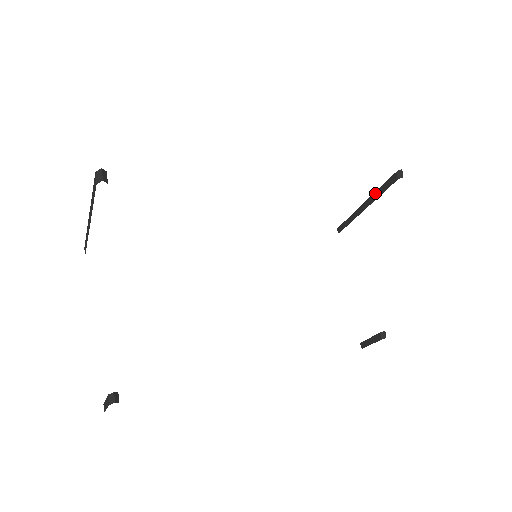
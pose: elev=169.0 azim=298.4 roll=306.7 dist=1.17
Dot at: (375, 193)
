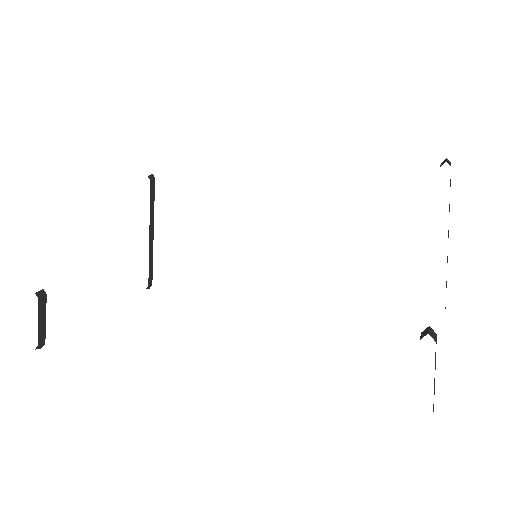
Dot at: occluded
